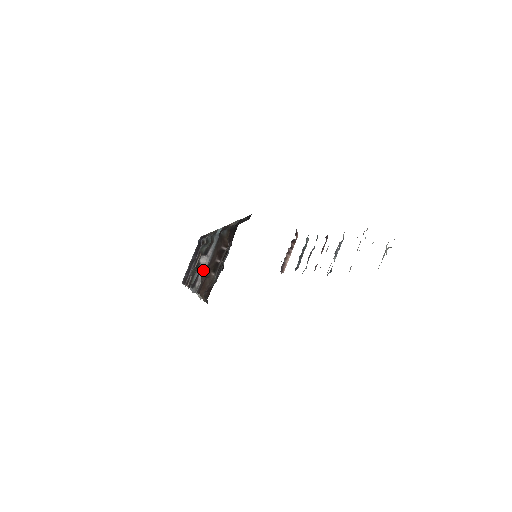
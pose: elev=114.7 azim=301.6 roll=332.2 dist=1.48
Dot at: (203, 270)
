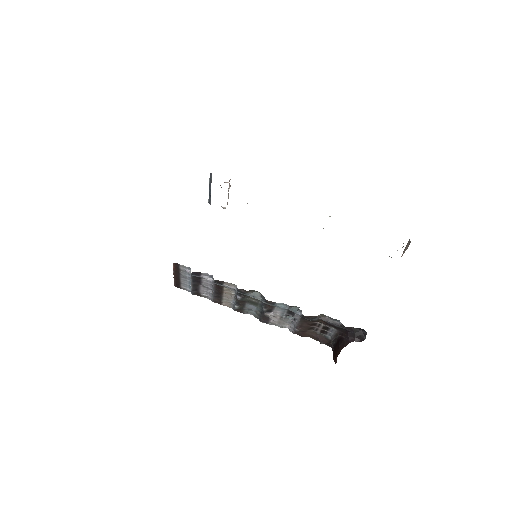
Dot at: (299, 331)
